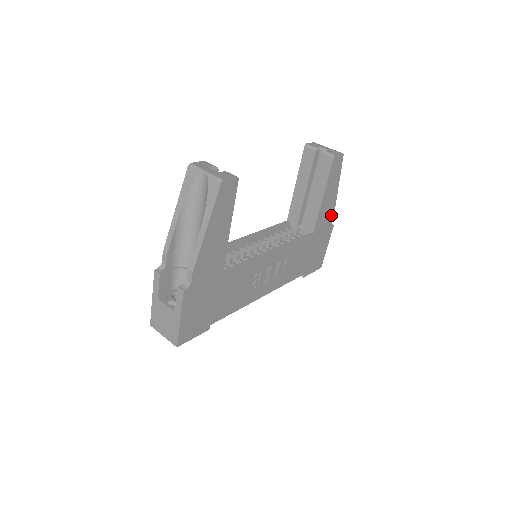
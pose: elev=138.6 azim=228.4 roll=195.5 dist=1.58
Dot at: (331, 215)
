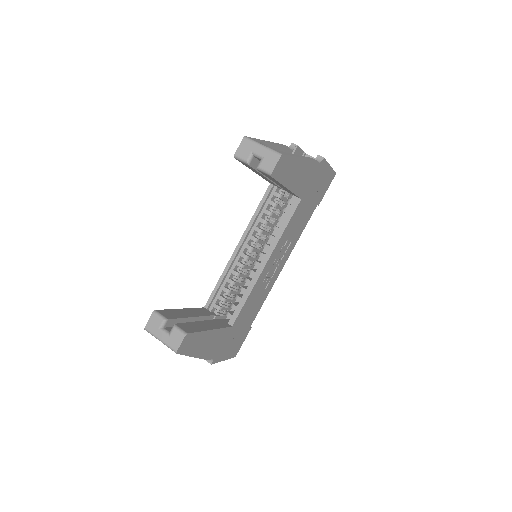
Dot at: (313, 165)
